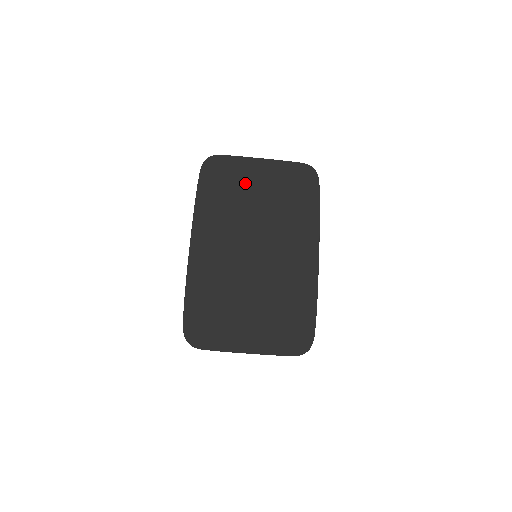
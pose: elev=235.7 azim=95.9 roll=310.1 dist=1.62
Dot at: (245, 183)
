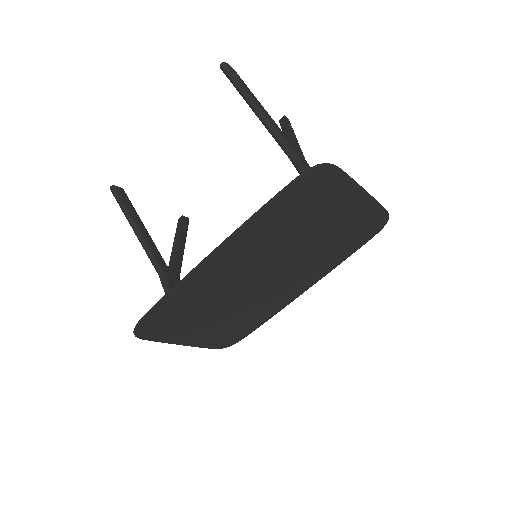
Dot at: (324, 212)
